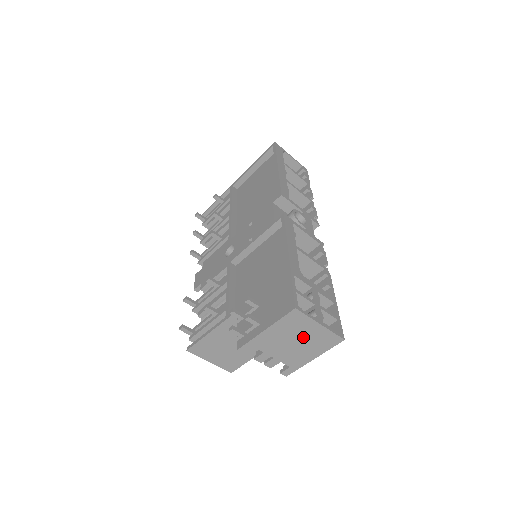
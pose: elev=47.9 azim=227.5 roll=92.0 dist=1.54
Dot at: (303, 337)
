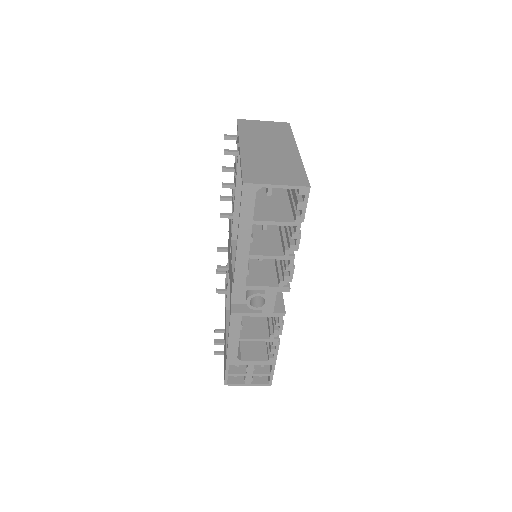
Dot at: occluded
